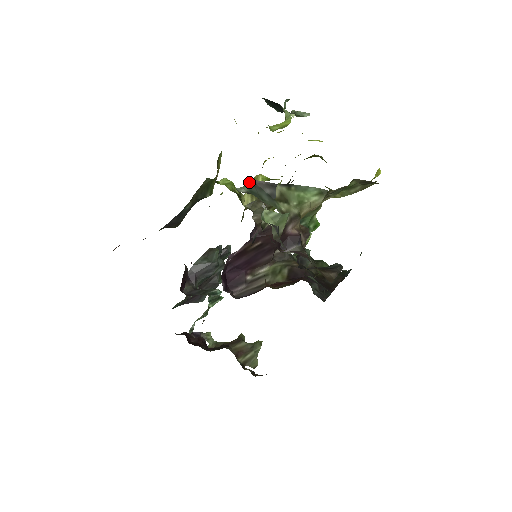
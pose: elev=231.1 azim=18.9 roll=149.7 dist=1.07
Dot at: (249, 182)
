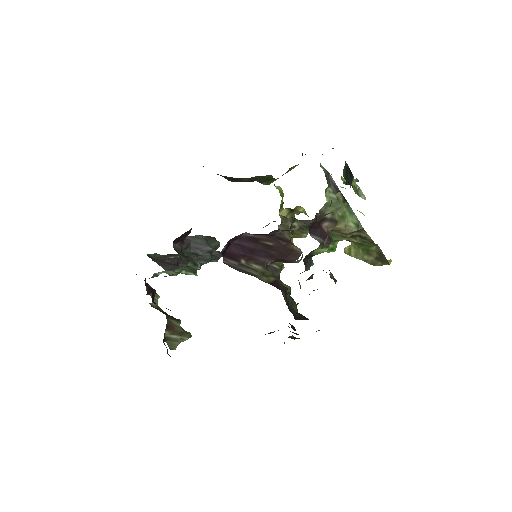
Dot at: (327, 171)
